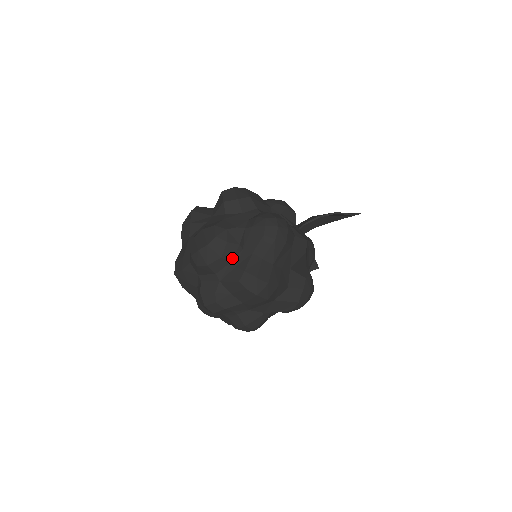
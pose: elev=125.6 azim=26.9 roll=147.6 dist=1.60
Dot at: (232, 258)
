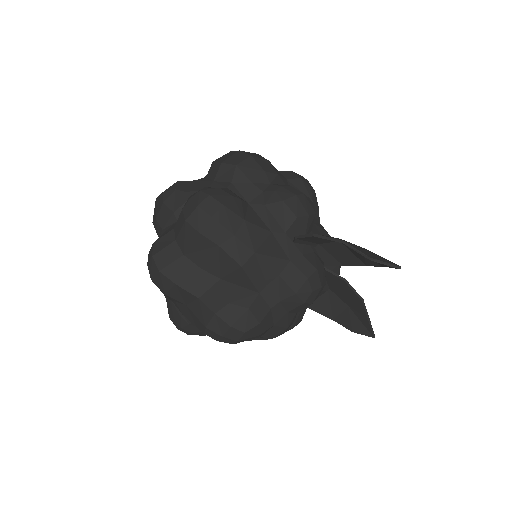
Dot at: (165, 225)
